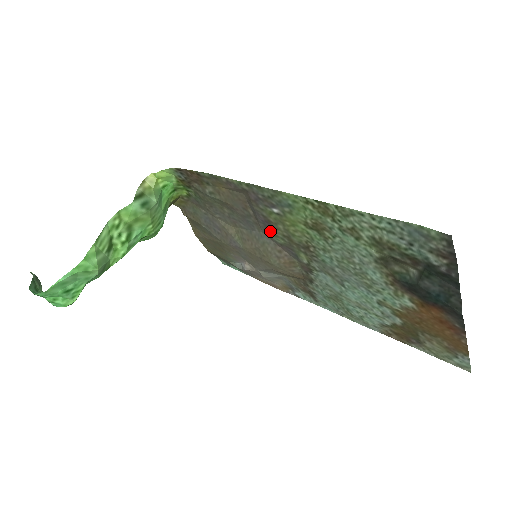
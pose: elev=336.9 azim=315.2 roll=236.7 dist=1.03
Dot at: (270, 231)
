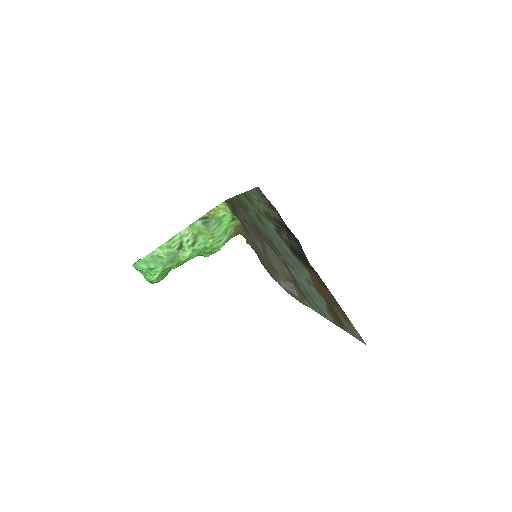
Dot at: (262, 236)
